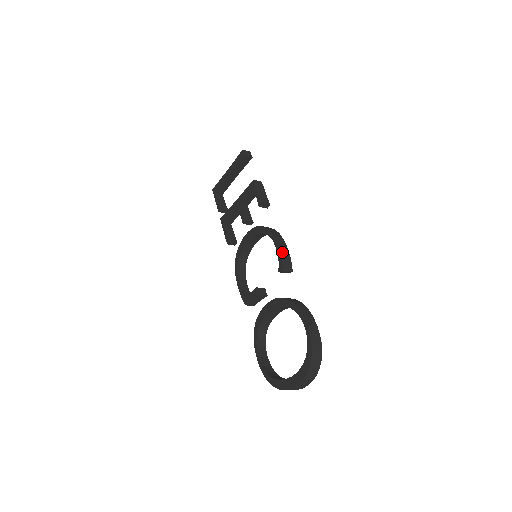
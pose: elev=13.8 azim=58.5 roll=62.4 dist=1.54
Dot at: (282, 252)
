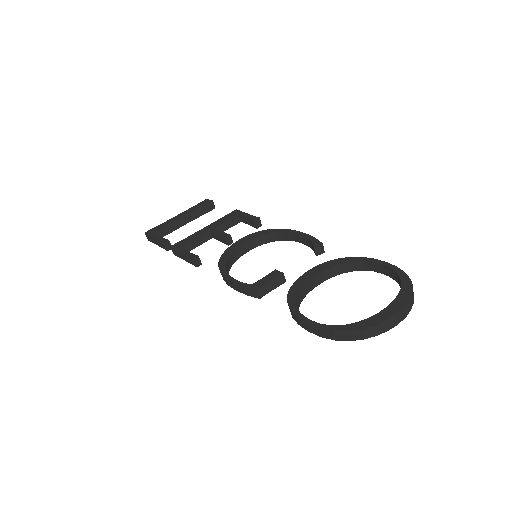
Dot at: (310, 237)
